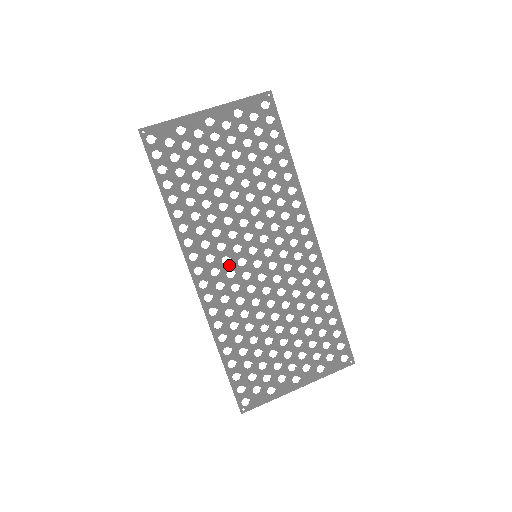
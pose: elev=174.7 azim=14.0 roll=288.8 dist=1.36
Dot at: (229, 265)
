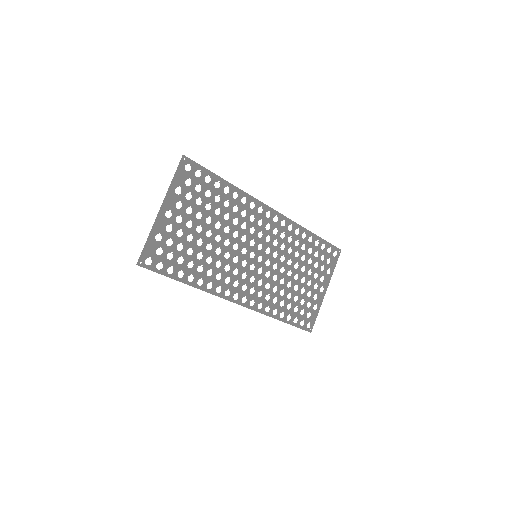
Dot at: (247, 276)
